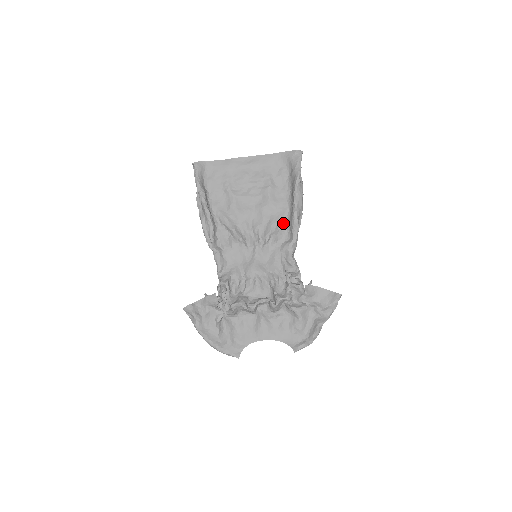
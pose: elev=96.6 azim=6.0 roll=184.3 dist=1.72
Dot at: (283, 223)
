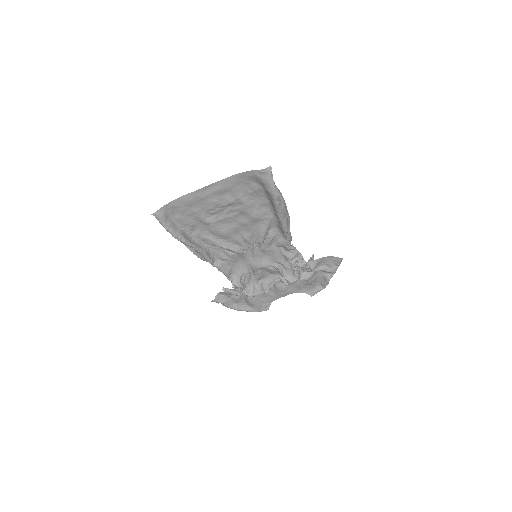
Dot at: (272, 226)
